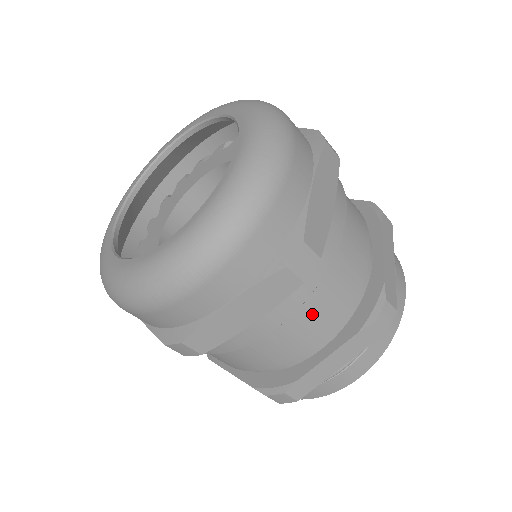
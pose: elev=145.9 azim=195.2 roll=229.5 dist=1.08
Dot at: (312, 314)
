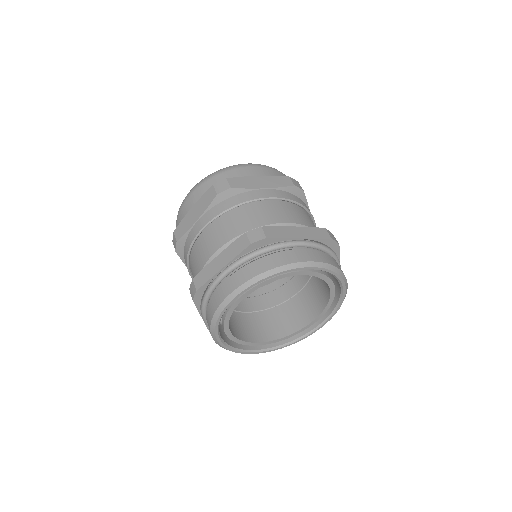
Dot at: (223, 226)
